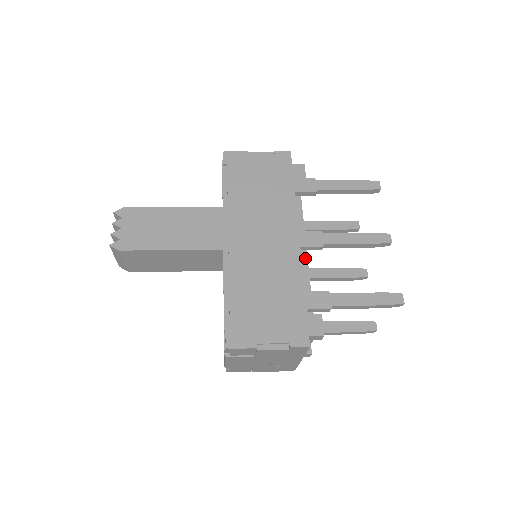
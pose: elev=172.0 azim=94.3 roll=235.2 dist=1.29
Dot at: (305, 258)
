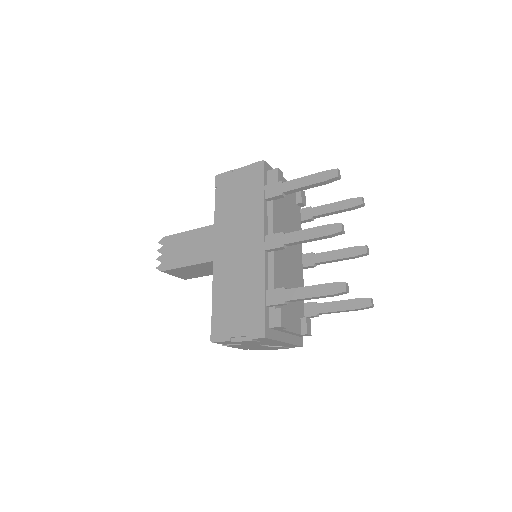
Dot at: (272, 259)
